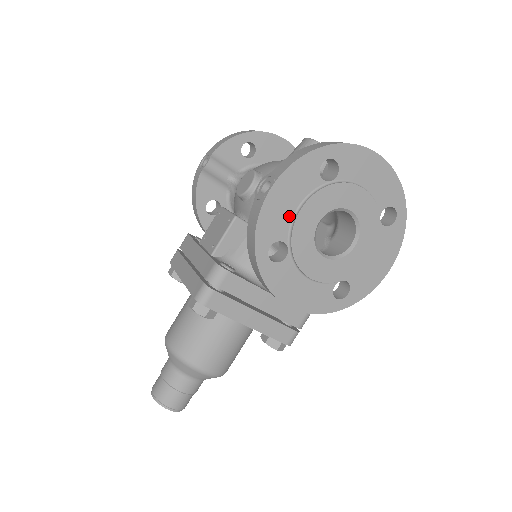
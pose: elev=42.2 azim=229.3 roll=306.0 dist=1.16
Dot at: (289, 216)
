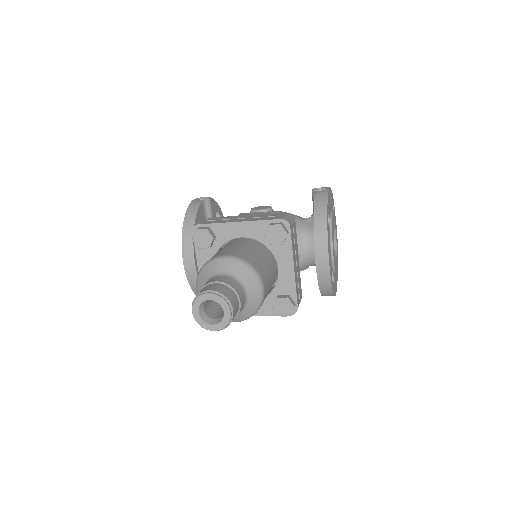
Dot at: (330, 209)
